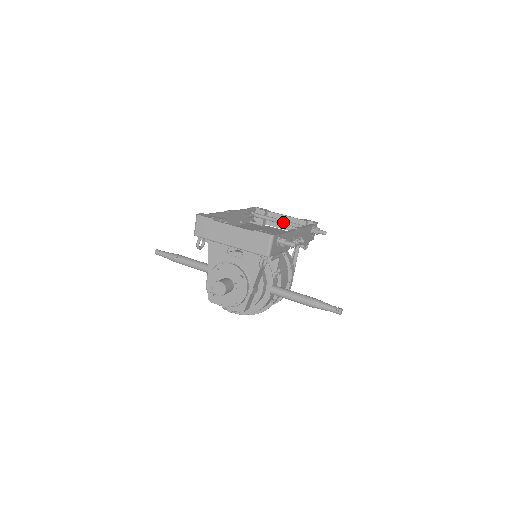
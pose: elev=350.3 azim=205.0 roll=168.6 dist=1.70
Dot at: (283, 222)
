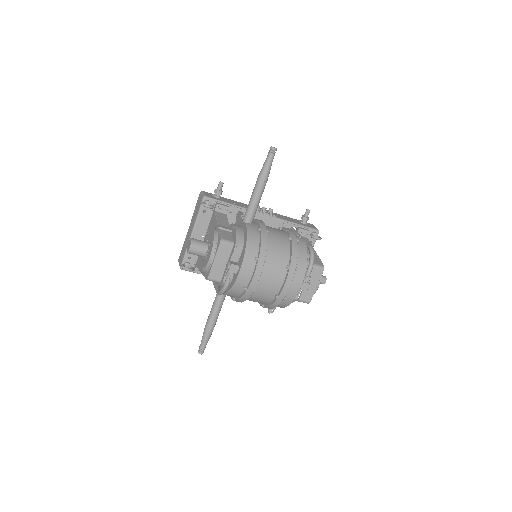
Dot at: occluded
